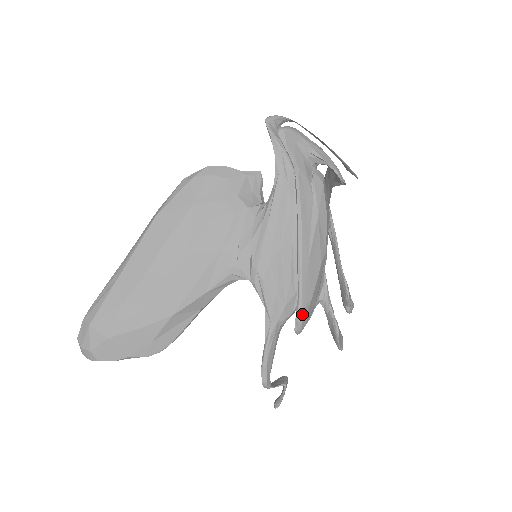
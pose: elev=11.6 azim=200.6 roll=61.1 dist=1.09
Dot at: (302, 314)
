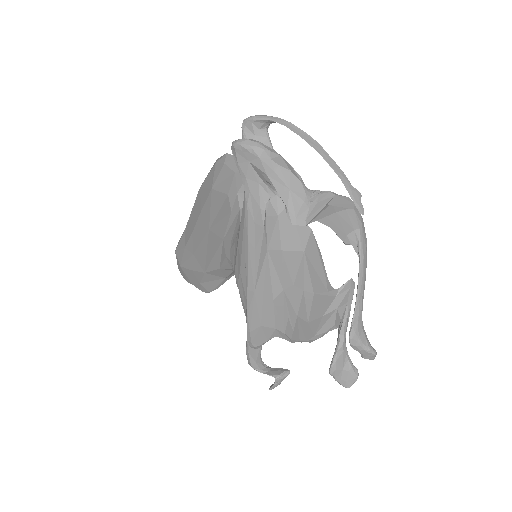
Dot at: (250, 335)
